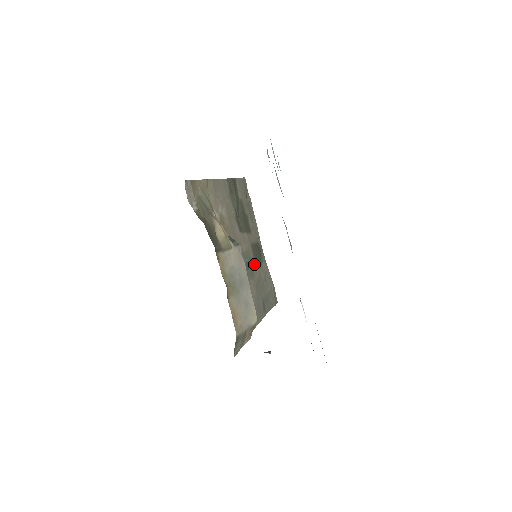
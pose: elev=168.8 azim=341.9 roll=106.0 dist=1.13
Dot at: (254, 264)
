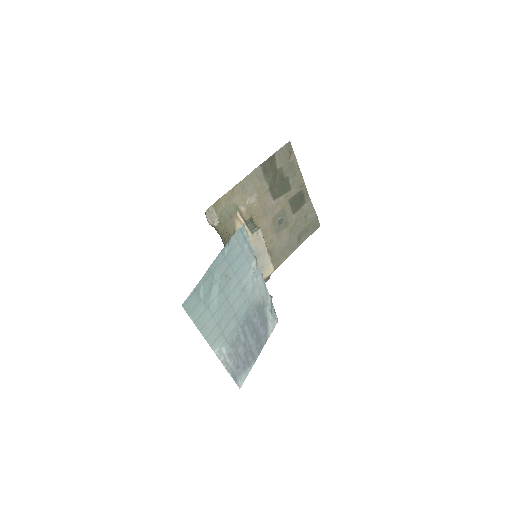
Dot at: (291, 214)
